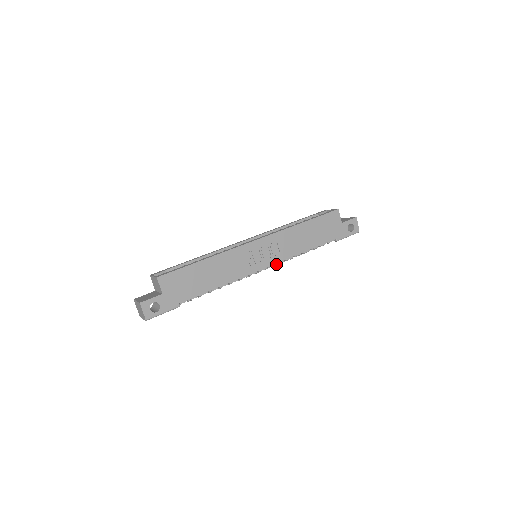
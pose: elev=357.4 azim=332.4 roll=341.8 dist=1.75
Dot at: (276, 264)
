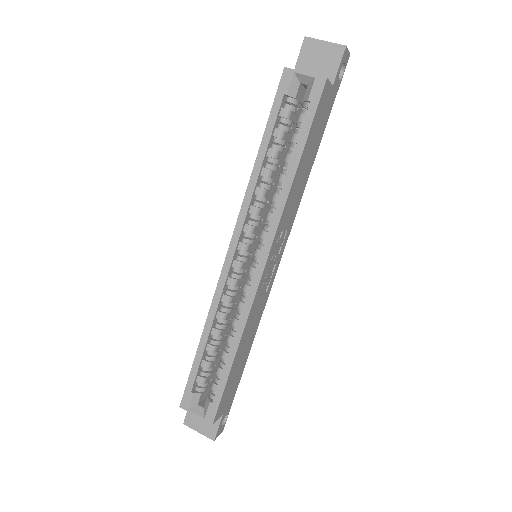
Dot at: occluded
